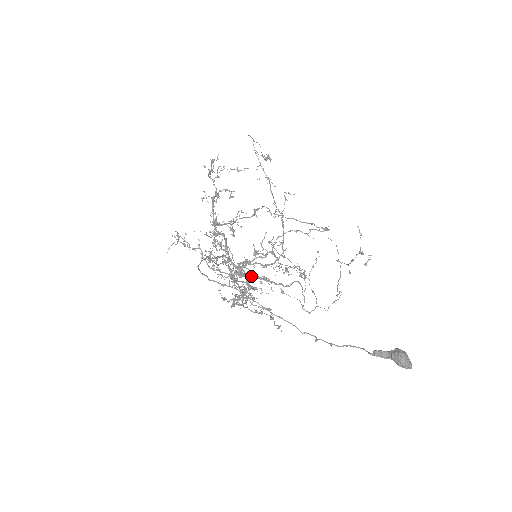
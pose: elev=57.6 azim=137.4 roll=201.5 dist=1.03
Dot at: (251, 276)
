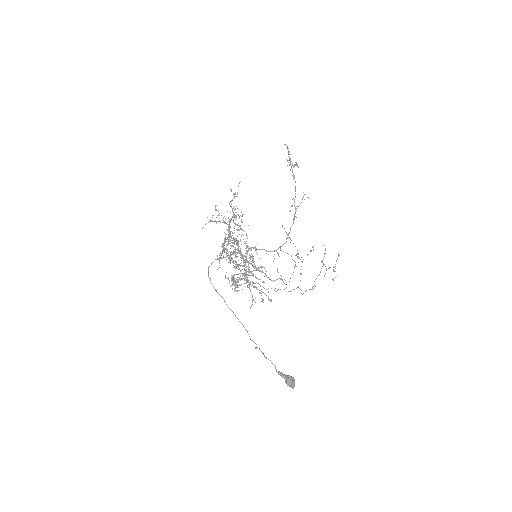
Dot at: (252, 265)
